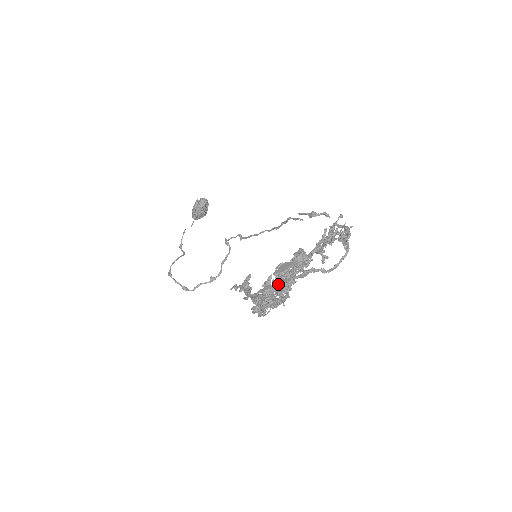
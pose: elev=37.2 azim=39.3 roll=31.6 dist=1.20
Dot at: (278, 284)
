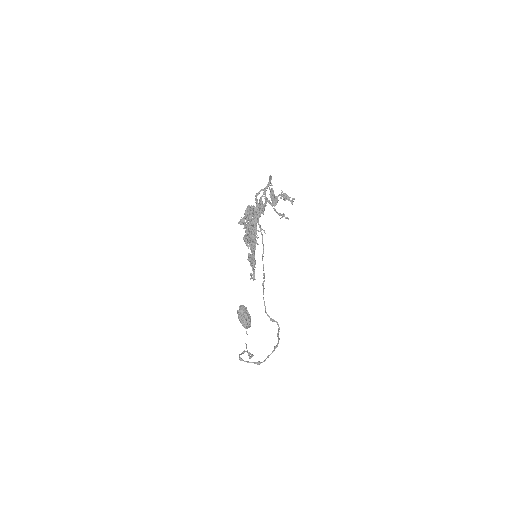
Dot at: (244, 213)
